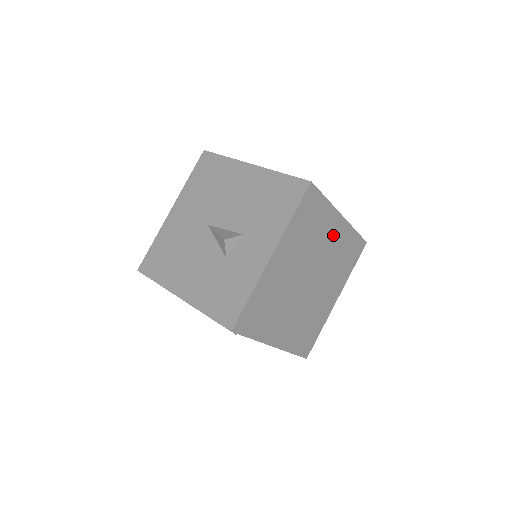
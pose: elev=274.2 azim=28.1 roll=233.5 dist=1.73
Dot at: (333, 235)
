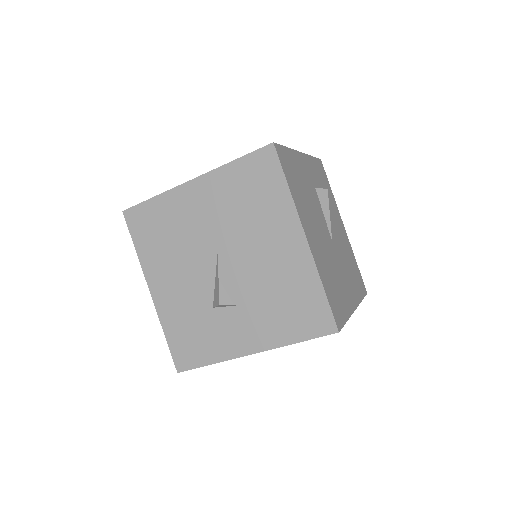
Dot at: occluded
